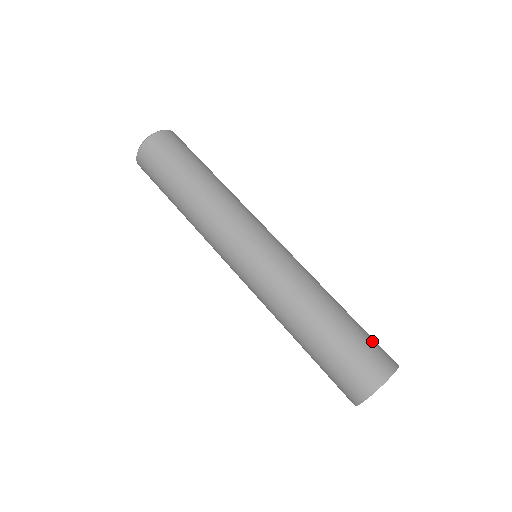
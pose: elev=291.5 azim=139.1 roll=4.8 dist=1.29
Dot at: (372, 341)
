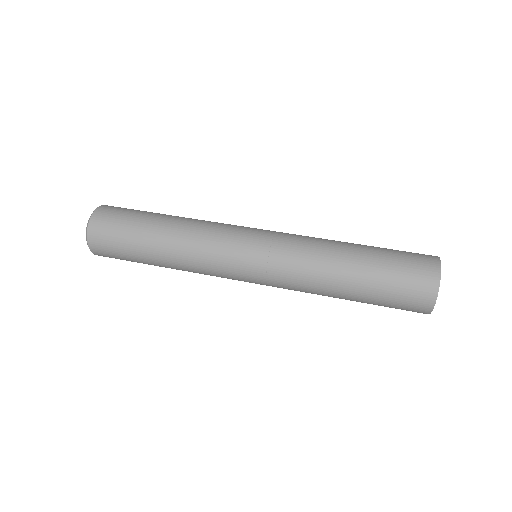
Dot at: (403, 252)
